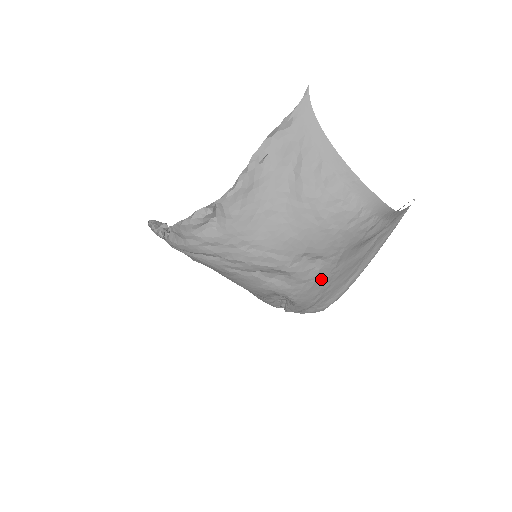
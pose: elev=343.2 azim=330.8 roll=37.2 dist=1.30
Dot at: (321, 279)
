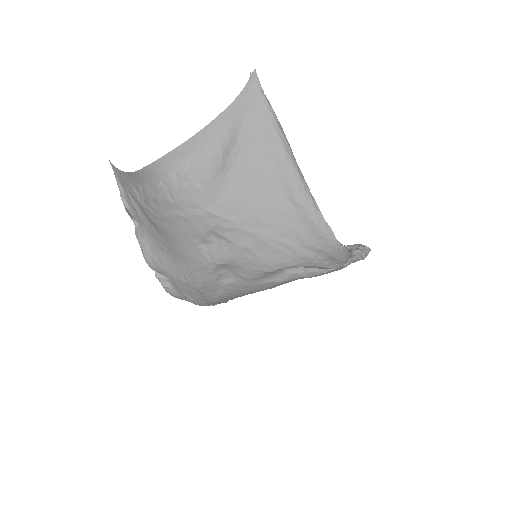
Dot at: (246, 239)
